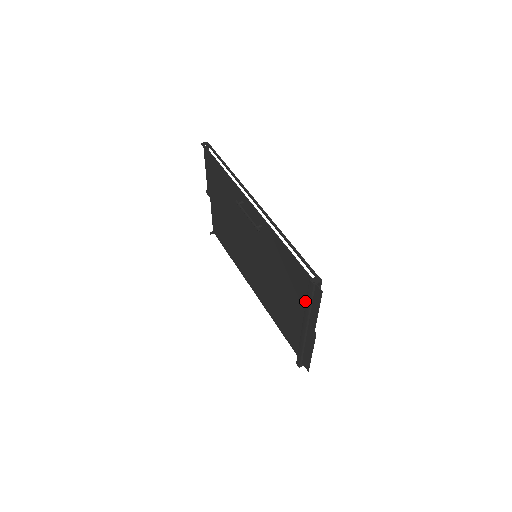
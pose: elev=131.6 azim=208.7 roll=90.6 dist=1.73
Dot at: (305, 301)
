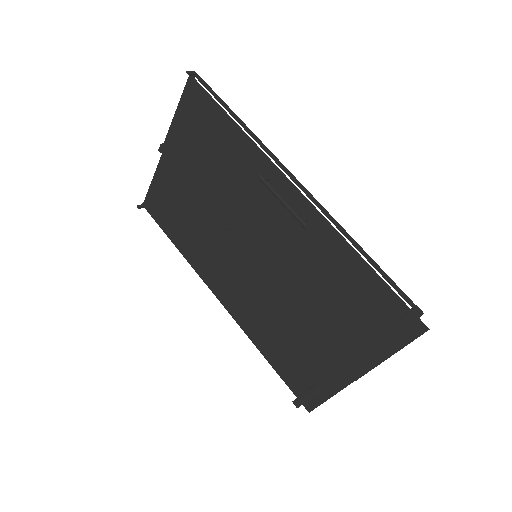
Dot at: (369, 334)
